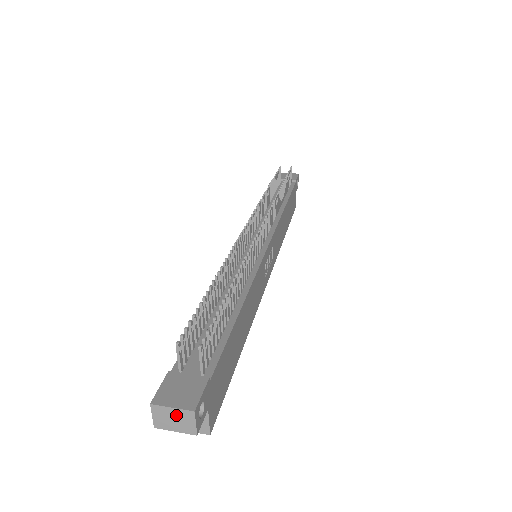
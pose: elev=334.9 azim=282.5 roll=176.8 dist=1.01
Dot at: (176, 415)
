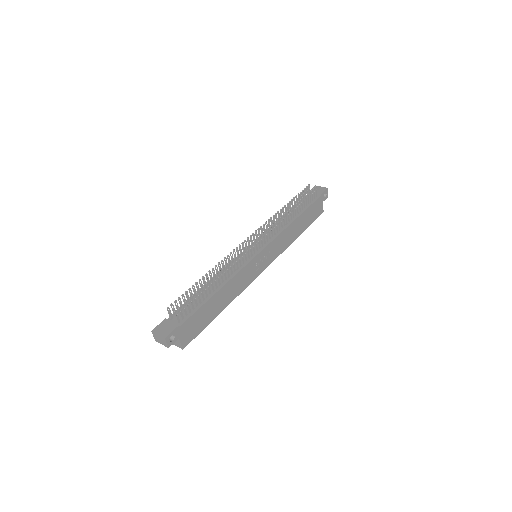
Dot at: (160, 338)
